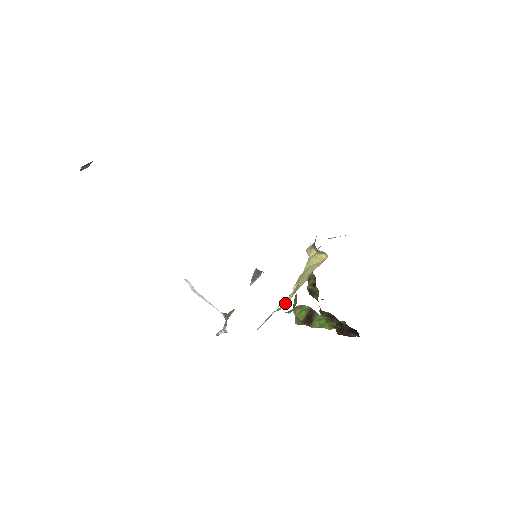
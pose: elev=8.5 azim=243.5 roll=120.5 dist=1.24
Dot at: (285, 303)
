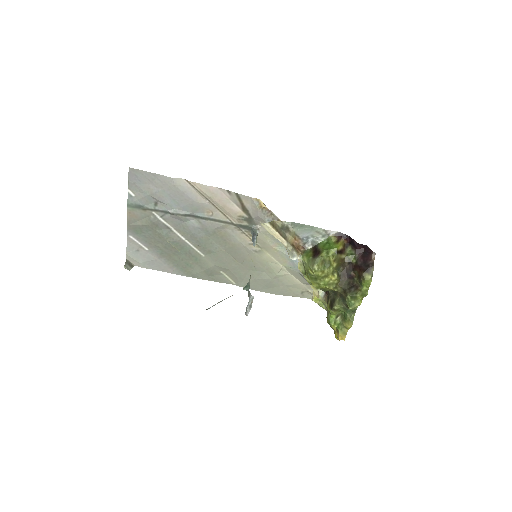
Dot at: occluded
